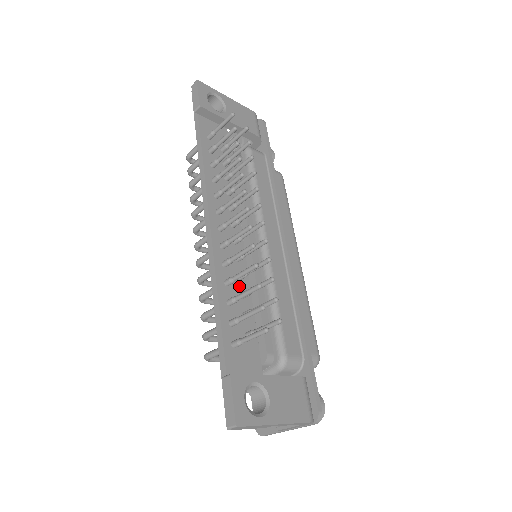
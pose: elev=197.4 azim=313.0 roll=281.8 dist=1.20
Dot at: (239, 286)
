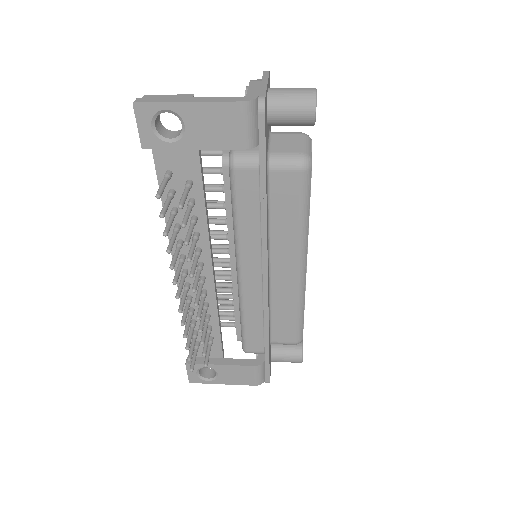
Dot at: occluded
